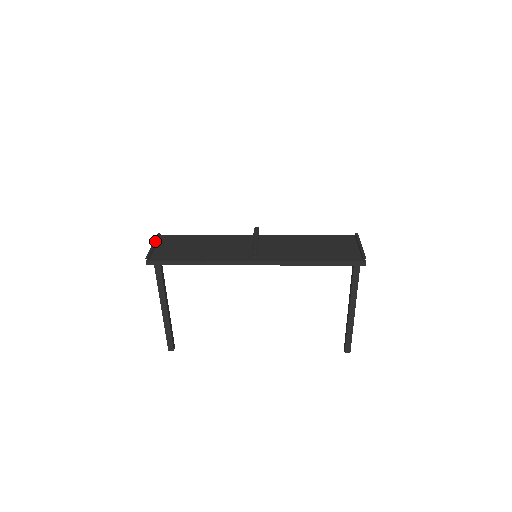
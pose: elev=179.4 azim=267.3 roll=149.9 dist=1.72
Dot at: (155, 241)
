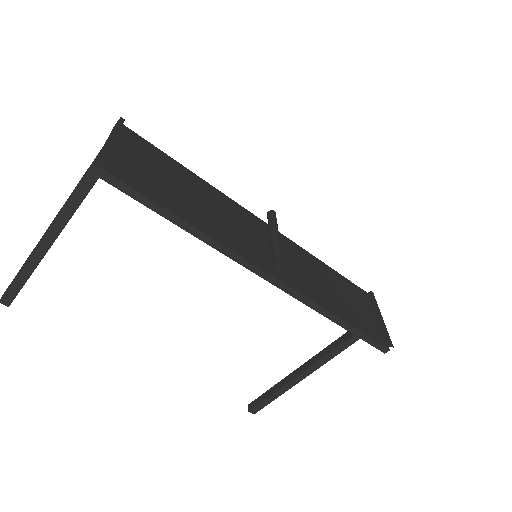
Dot at: (117, 131)
